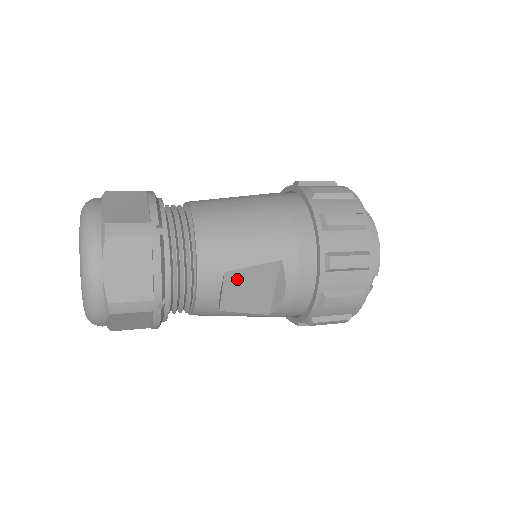
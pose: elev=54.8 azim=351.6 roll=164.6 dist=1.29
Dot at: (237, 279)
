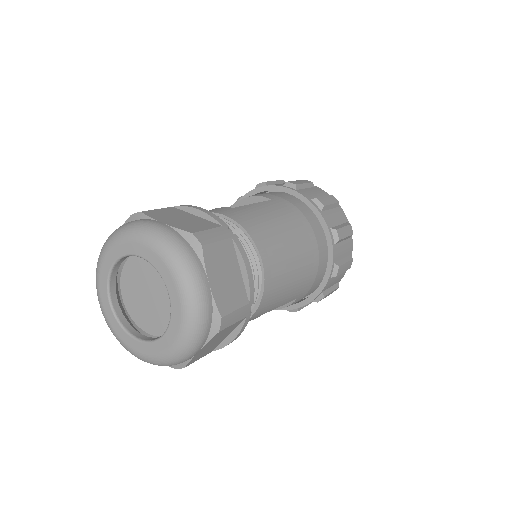
Dot at: occluded
